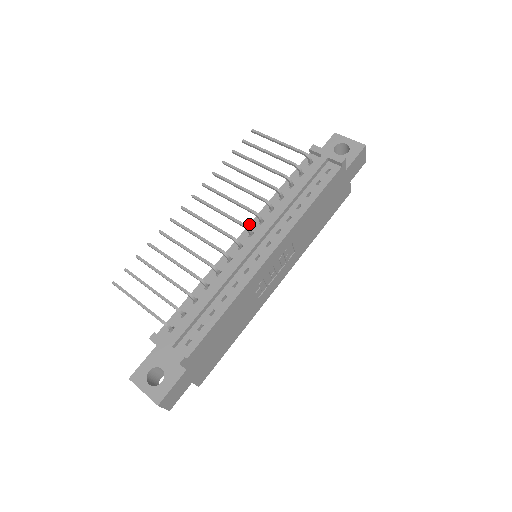
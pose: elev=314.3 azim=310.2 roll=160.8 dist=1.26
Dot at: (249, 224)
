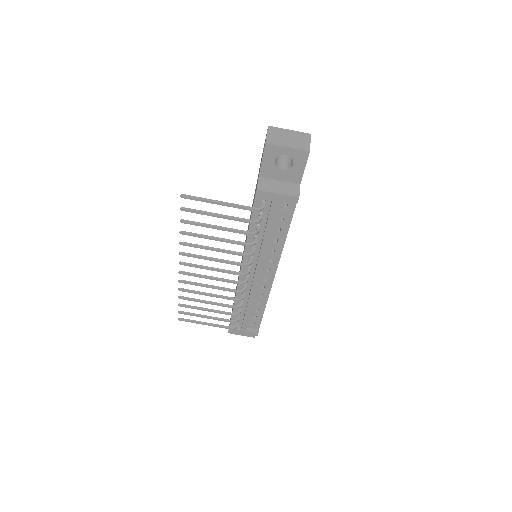
Dot at: (242, 261)
